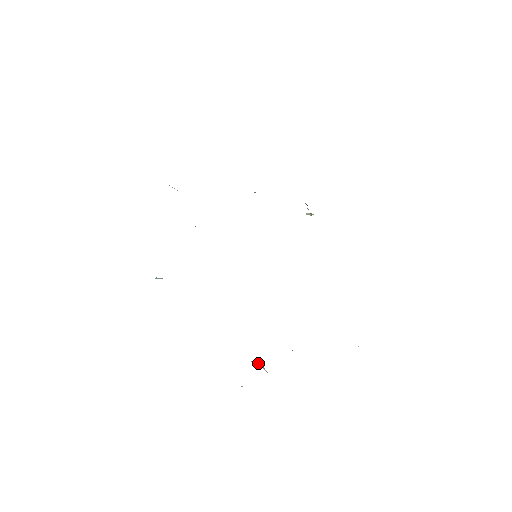
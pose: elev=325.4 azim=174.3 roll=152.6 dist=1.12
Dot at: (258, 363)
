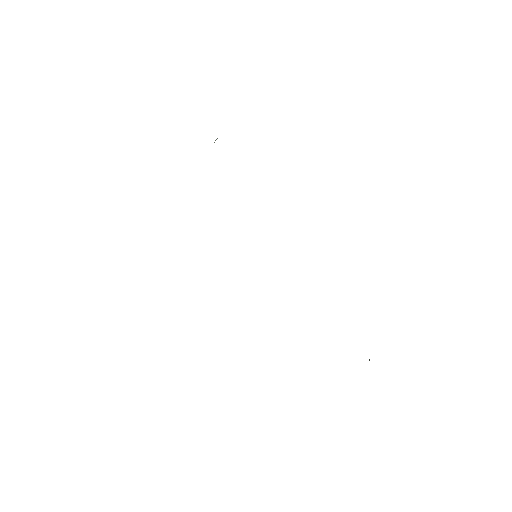
Dot at: occluded
